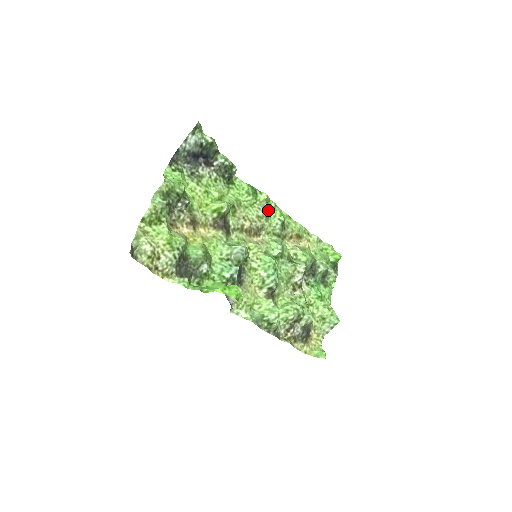
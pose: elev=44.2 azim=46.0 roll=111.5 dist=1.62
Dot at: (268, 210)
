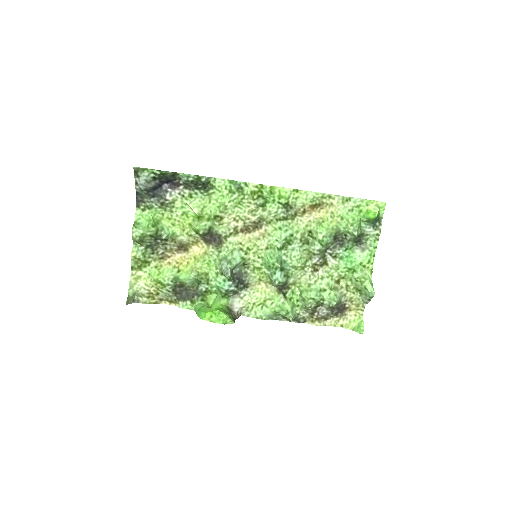
Dot at: (259, 202)
